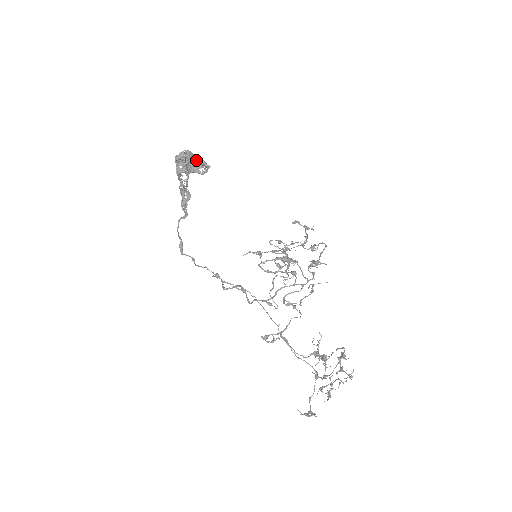
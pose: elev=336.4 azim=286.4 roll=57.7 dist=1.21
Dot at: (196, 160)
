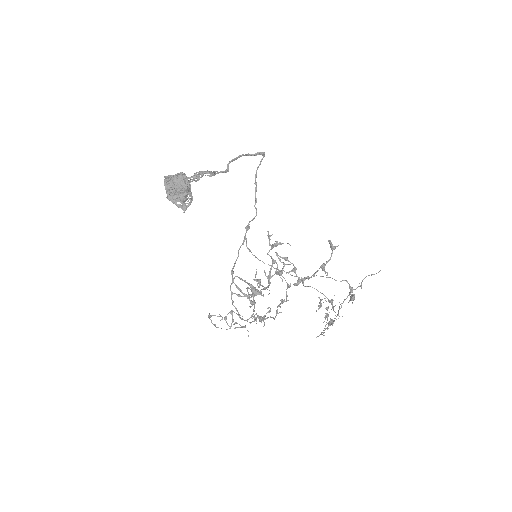
Dot at: (175, 197)
